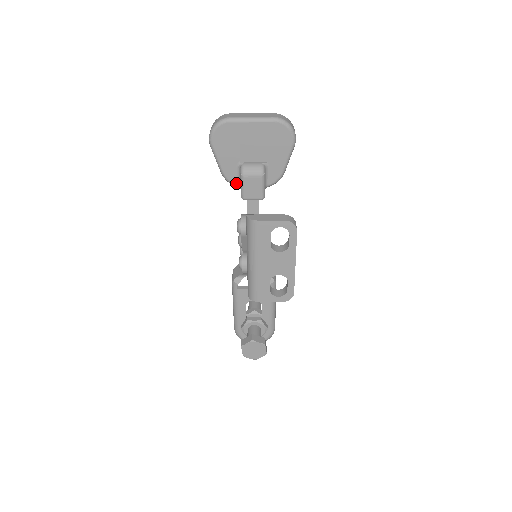
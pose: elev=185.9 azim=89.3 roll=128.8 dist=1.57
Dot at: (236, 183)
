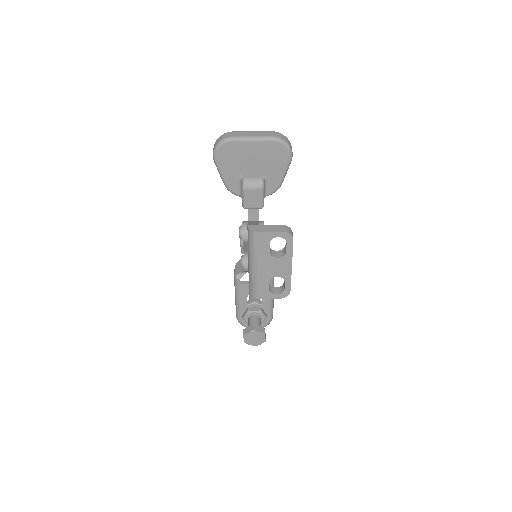
Dot at: (238, 193)
